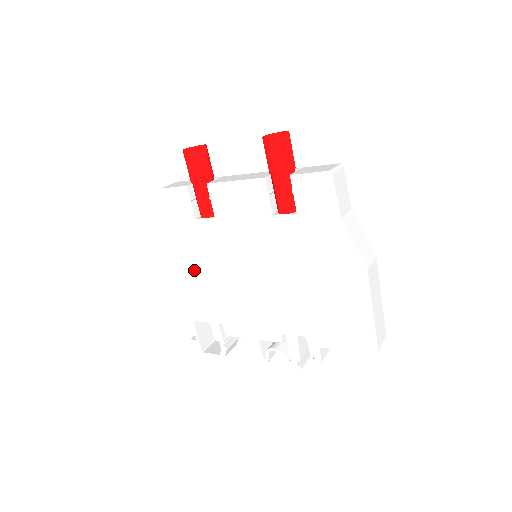
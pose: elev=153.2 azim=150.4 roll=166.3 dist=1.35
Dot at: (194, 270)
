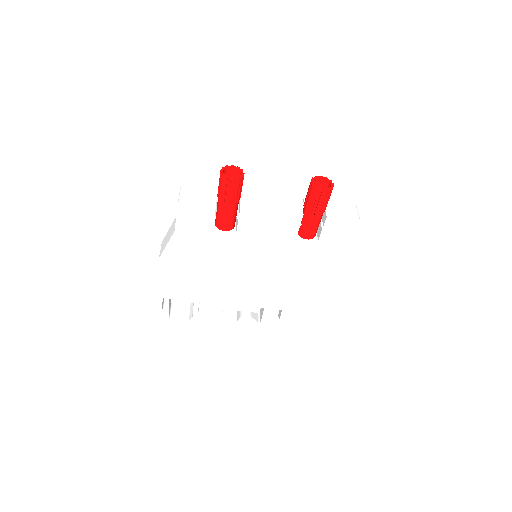
Dot at: (191, 265)
